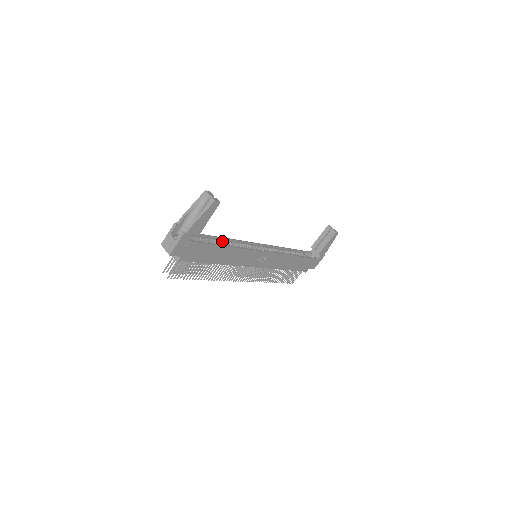
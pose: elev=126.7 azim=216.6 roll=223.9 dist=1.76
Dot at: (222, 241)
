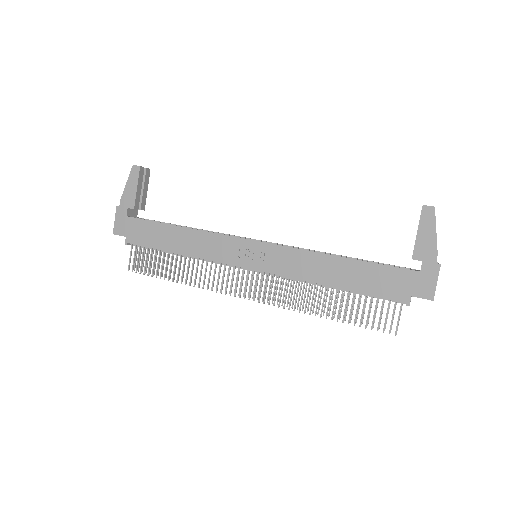
Dot at: occluded
